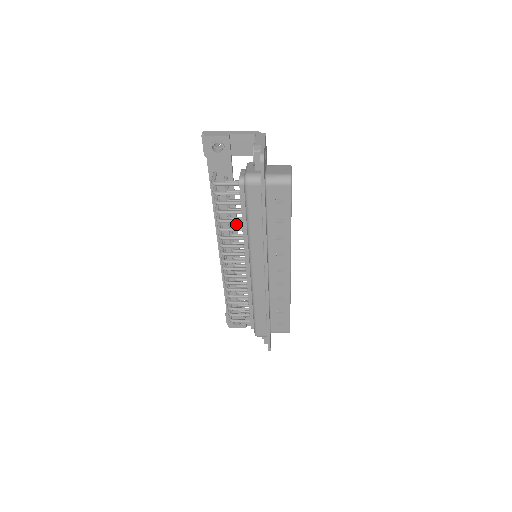
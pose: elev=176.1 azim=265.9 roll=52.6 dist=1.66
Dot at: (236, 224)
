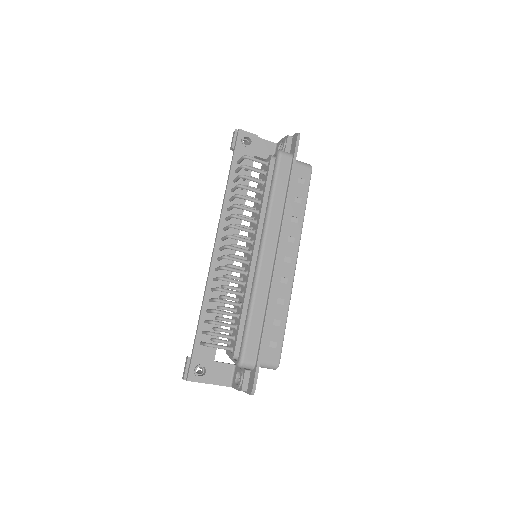
Dot at: (241, 221)
